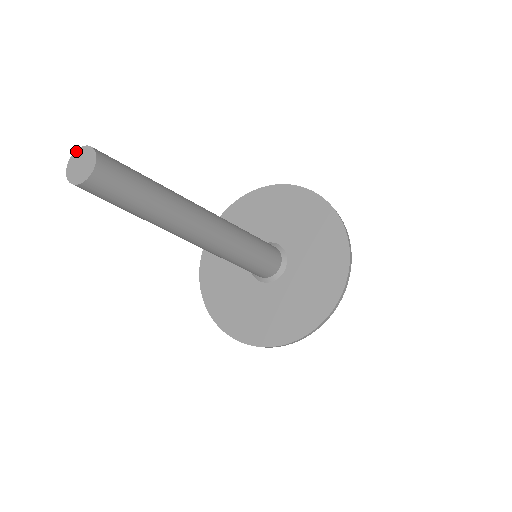
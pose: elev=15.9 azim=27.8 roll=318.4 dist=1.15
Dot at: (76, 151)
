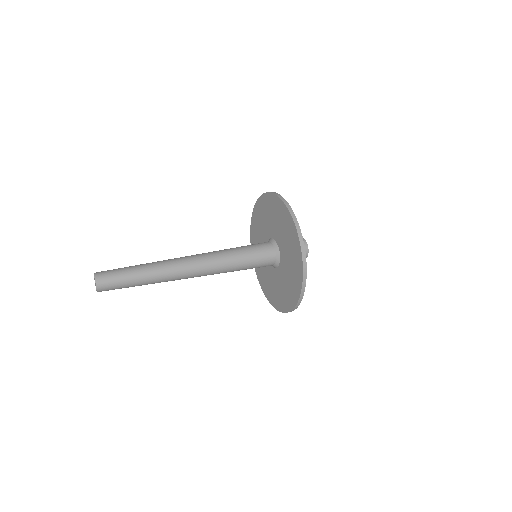
Dot at: occluded
